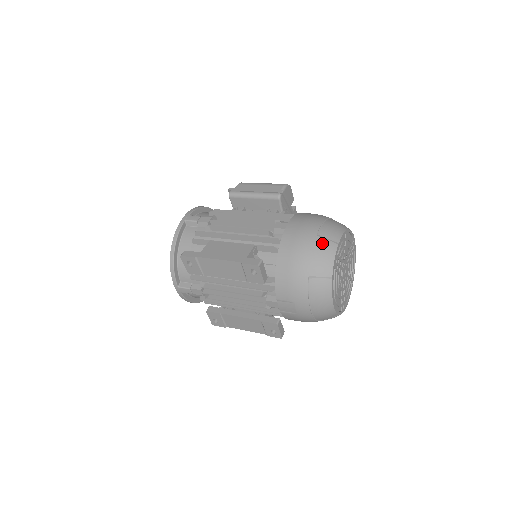
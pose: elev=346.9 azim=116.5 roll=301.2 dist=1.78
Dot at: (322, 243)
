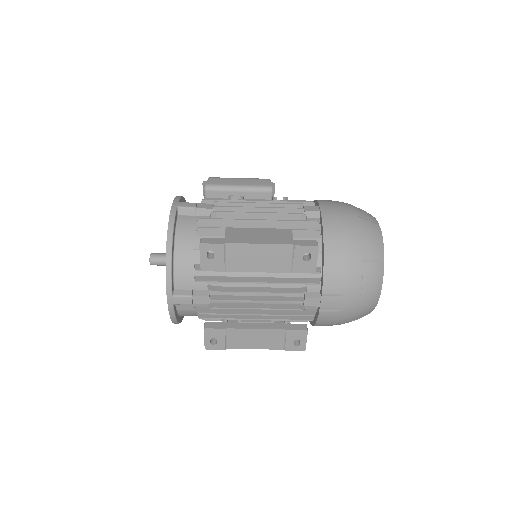
Dot at: (368, 224)
